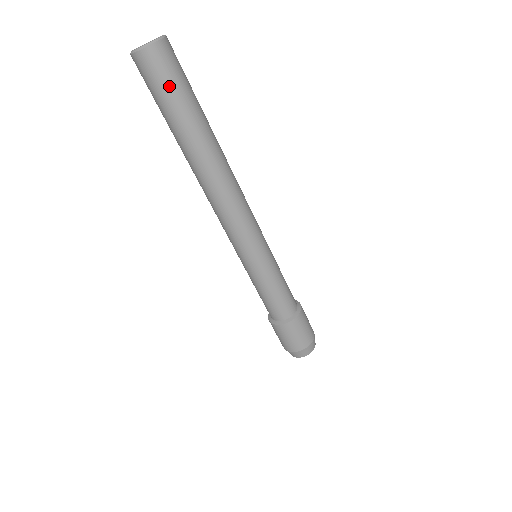
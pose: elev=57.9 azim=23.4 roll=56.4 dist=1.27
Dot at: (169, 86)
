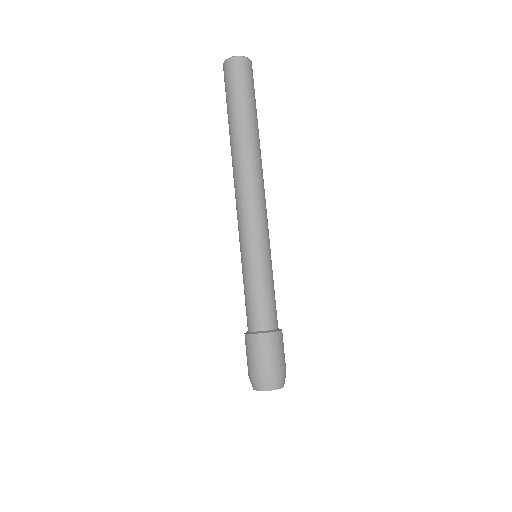
Dot at: (242, 85)
